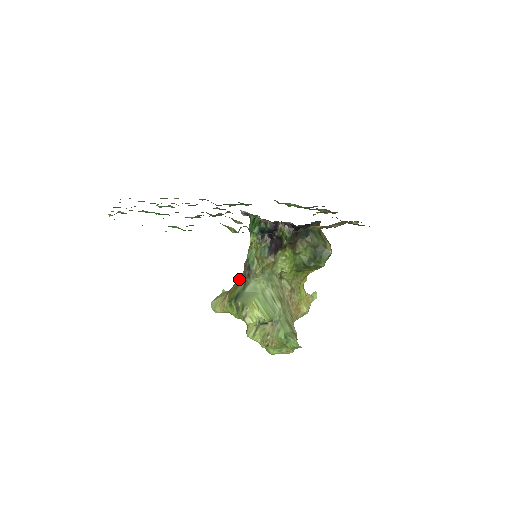
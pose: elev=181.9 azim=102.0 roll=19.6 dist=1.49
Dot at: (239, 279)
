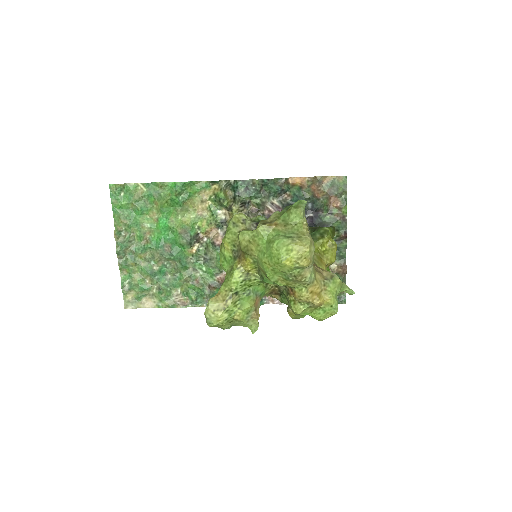
Dot at: occluded
